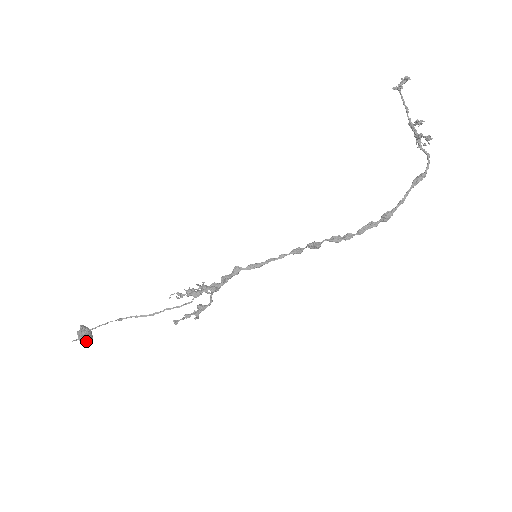
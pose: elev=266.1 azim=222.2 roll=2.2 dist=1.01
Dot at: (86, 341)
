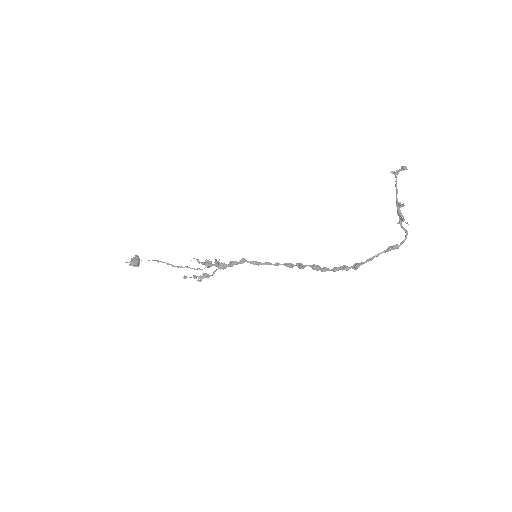
Dot at: (134, 266)
